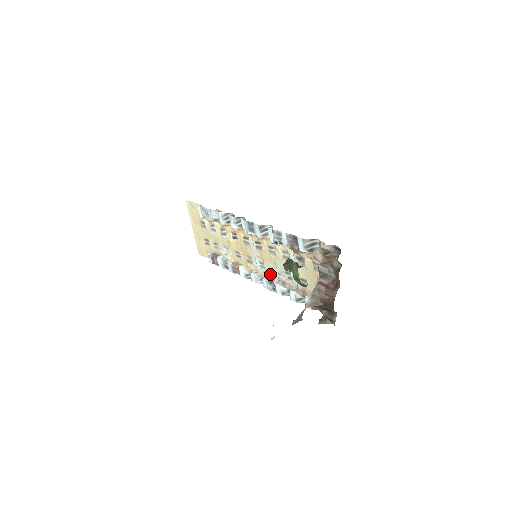
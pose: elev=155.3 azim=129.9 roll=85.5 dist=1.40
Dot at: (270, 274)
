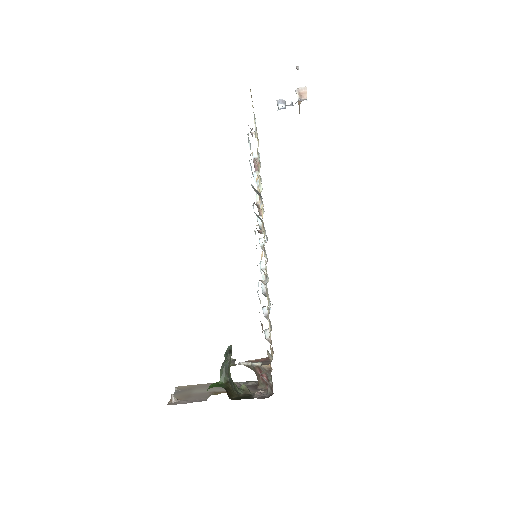
Dot at: (266, 269)
